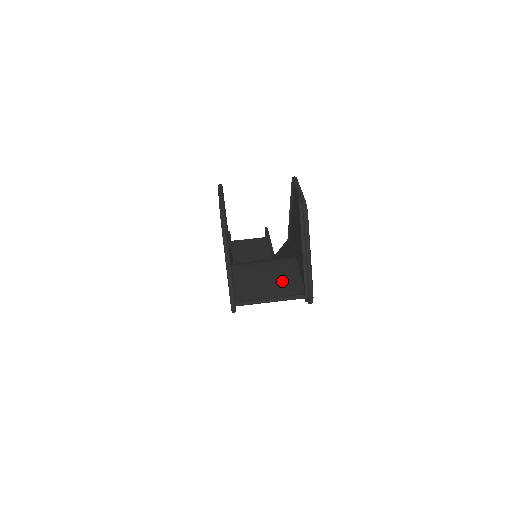
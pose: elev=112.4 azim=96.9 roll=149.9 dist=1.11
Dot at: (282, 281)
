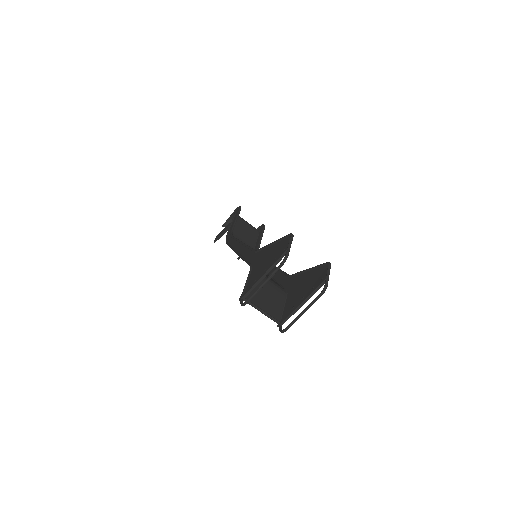
Dot at: (273, 303)
